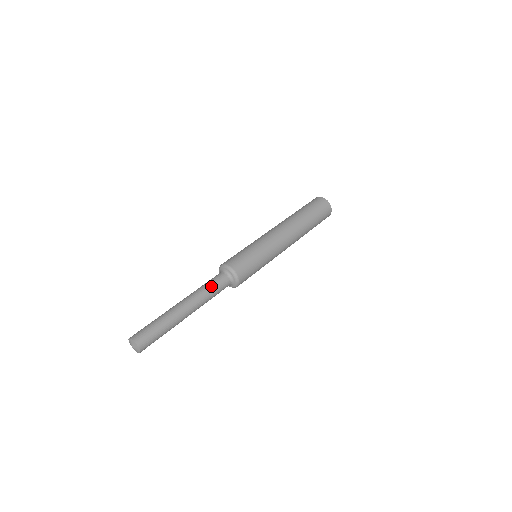
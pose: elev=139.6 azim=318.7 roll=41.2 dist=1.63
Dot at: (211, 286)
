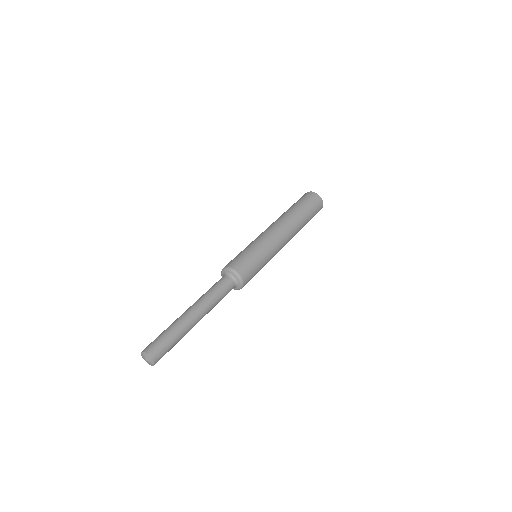
Dot at: (215, 289)
